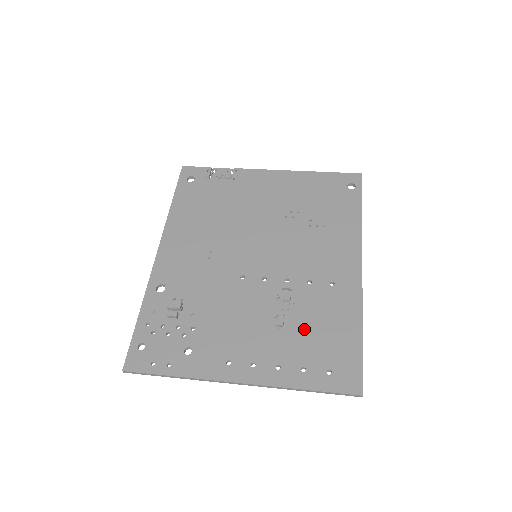
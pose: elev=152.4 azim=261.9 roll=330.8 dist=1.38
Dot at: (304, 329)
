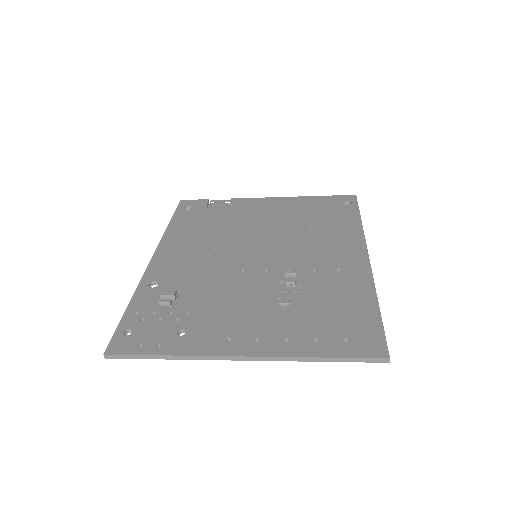
Dot at: (313, 306)
